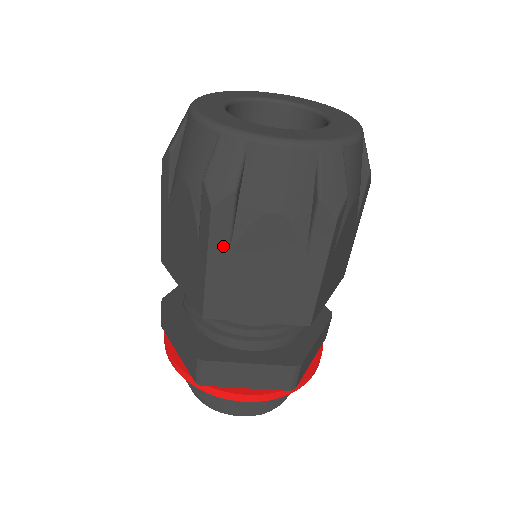
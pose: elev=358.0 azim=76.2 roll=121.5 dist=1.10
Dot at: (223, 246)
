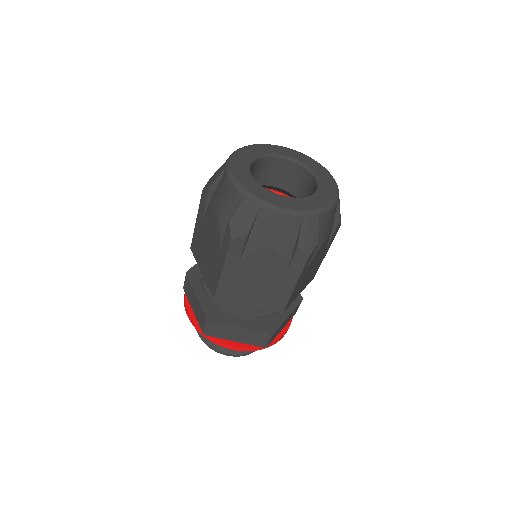
Dot at: (304, 272)
